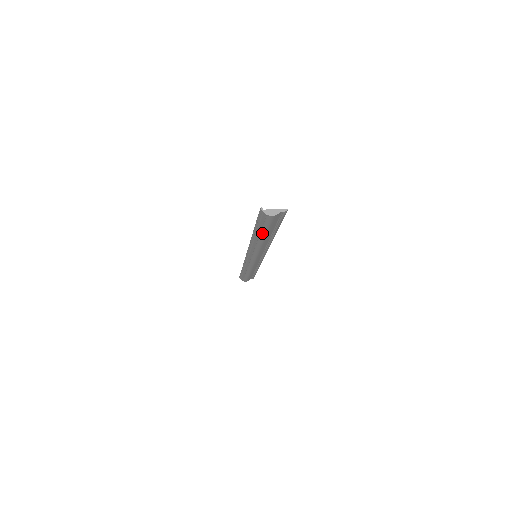
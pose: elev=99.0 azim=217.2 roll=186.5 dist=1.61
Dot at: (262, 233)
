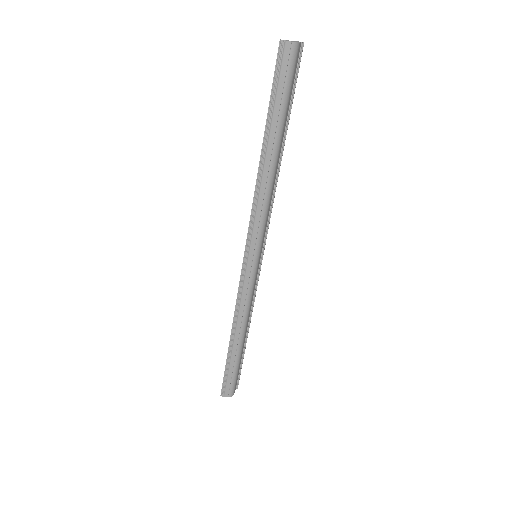
Dot at: (279, 126)
